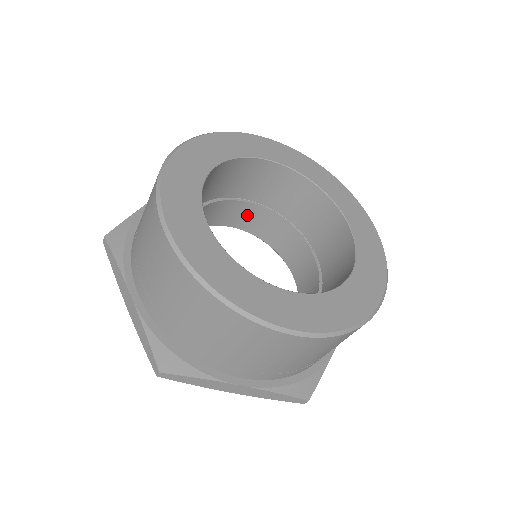
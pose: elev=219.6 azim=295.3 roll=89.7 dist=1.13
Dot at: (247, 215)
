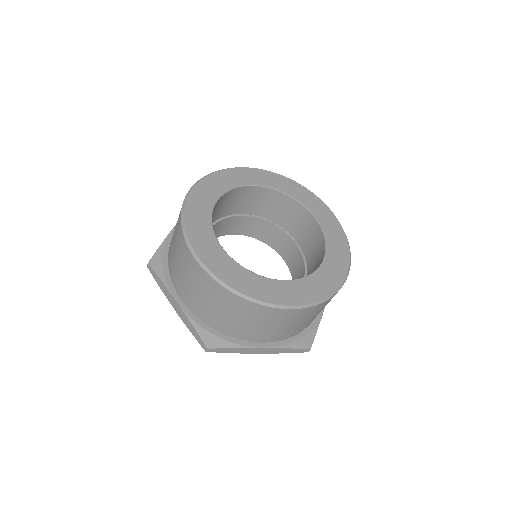
Dot at: (243, 224)
